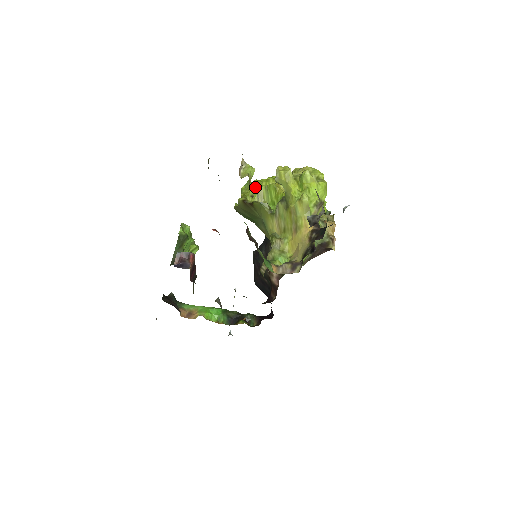
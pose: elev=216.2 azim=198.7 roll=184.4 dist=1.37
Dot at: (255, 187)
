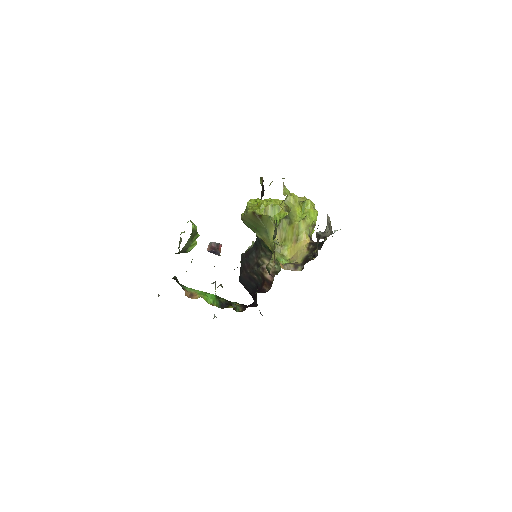
Dot at: (263, 204)
